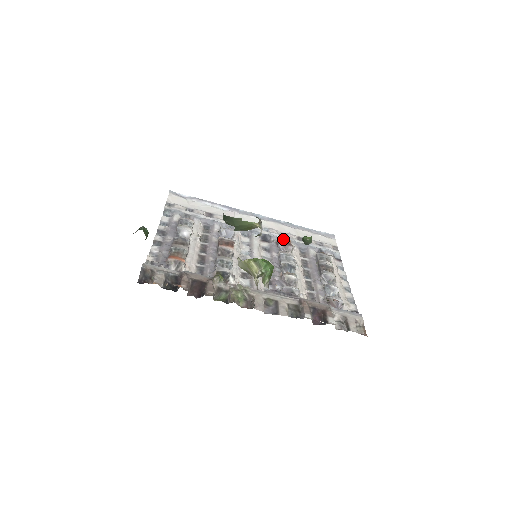
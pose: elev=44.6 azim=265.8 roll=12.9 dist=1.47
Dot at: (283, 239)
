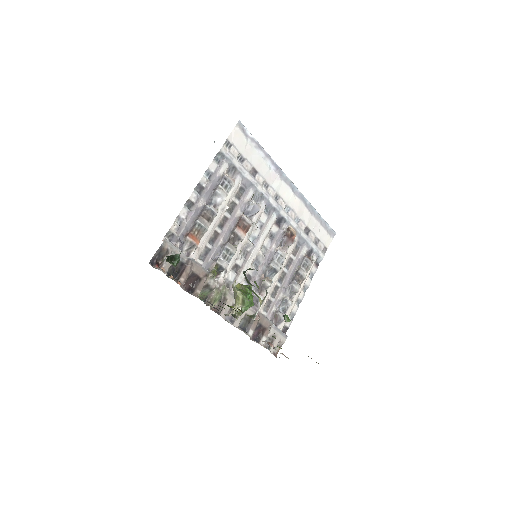
Dot at: (292, 232)
